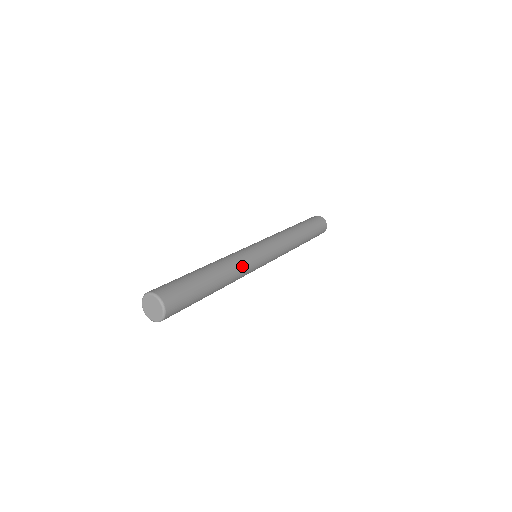
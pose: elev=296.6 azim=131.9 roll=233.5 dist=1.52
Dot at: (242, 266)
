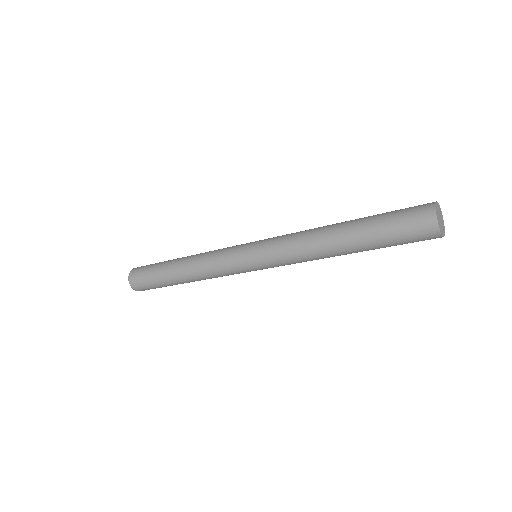
Dot at: occluded
